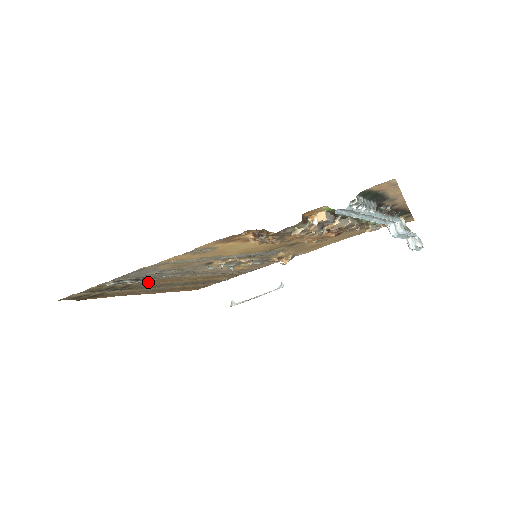
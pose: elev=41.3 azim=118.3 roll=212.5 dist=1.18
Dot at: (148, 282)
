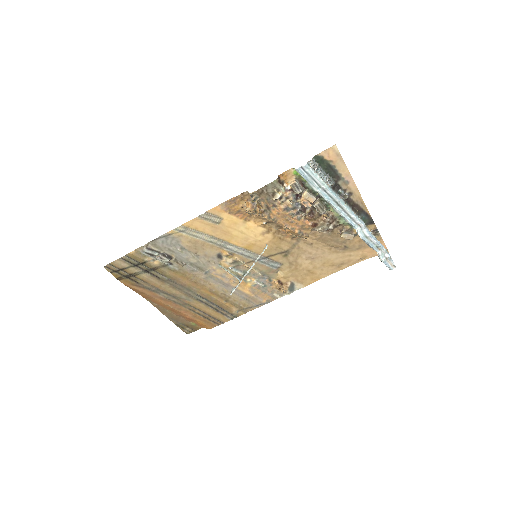
Dot at: (172, 272)
